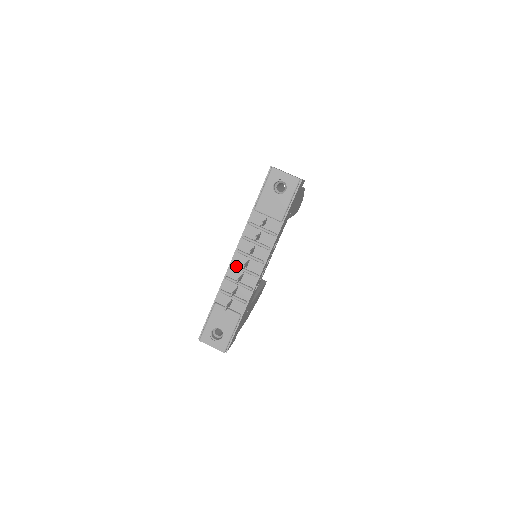
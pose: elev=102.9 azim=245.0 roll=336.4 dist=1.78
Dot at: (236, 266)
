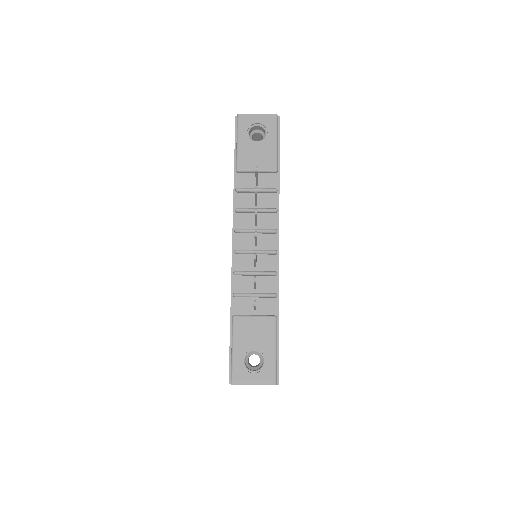
Dot at: (242, 250)
